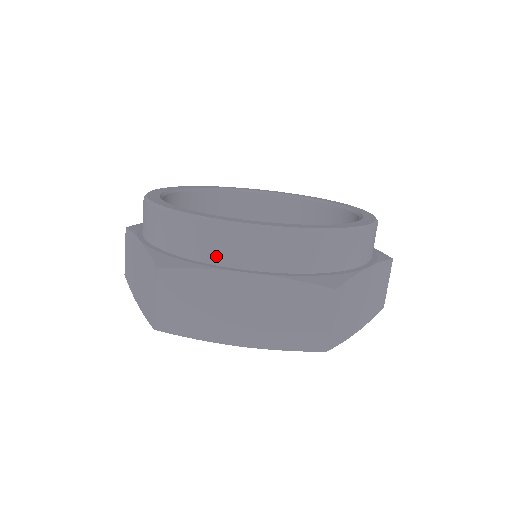
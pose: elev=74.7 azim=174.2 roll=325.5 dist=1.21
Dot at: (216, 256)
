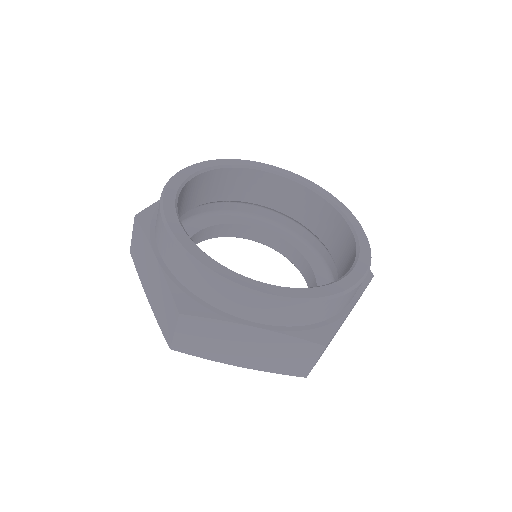
Dot at: (157, 232)
